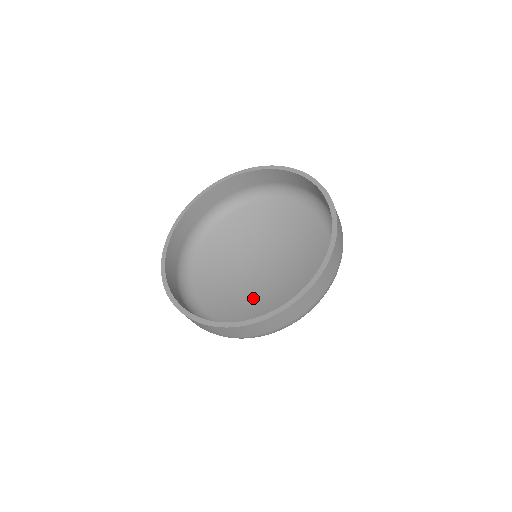
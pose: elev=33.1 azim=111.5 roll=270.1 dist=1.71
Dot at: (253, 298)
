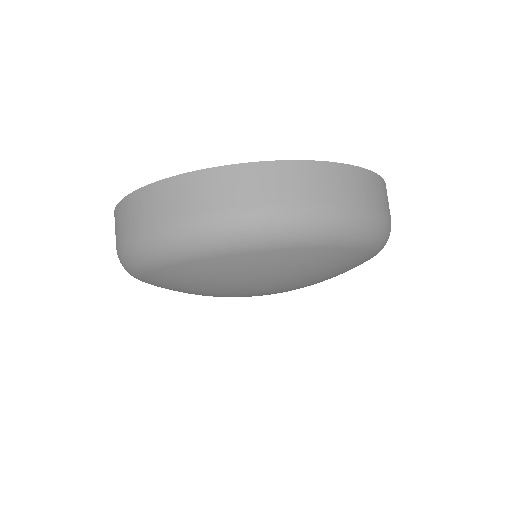
Dot at: occluded
